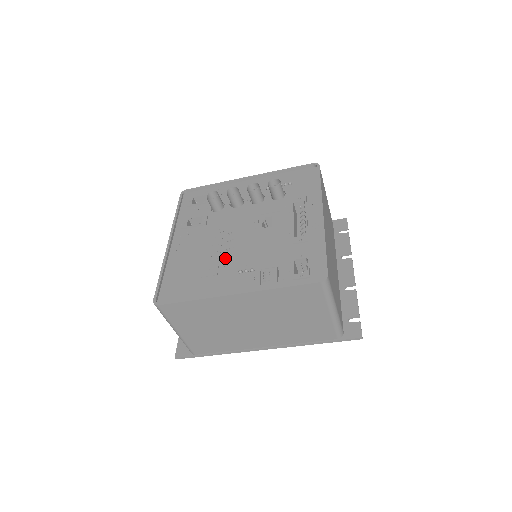
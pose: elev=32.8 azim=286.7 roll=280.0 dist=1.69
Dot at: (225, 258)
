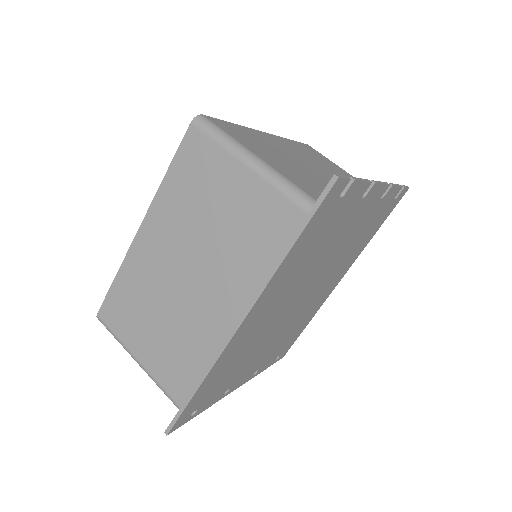
Dot at: occluded
